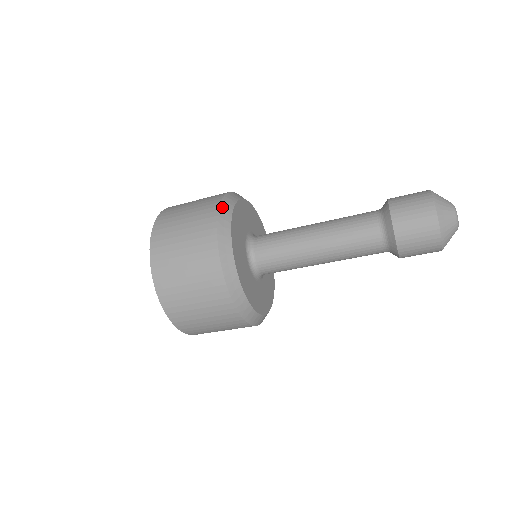
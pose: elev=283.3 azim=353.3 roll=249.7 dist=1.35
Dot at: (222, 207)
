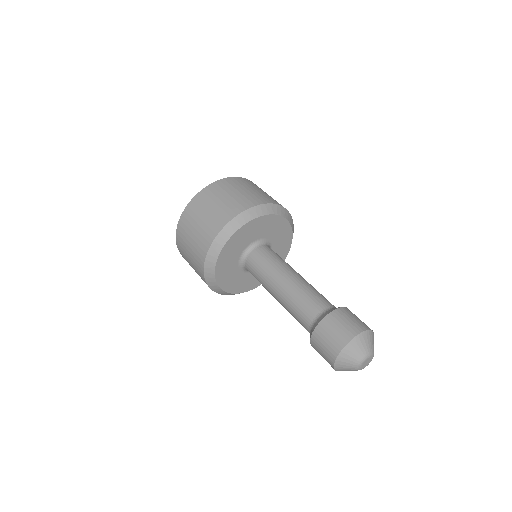
Dot at: (234, 221)
